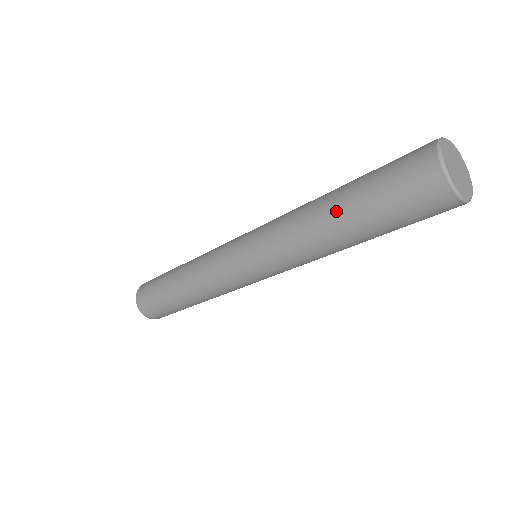
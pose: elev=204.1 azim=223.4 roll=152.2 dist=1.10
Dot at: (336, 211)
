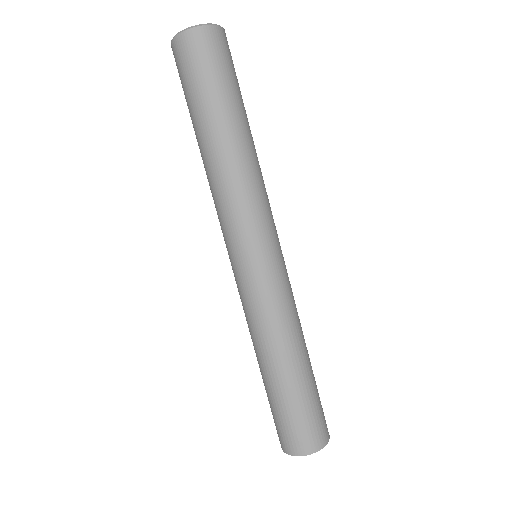
Dot at: (203, 135)
